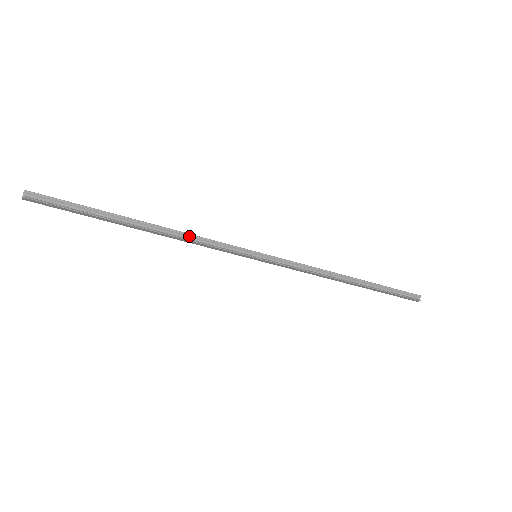
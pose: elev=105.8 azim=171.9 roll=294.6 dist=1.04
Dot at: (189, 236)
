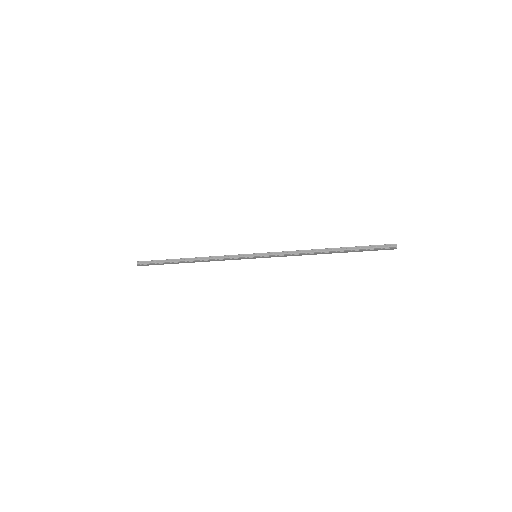
Dot at: (214, 258)
